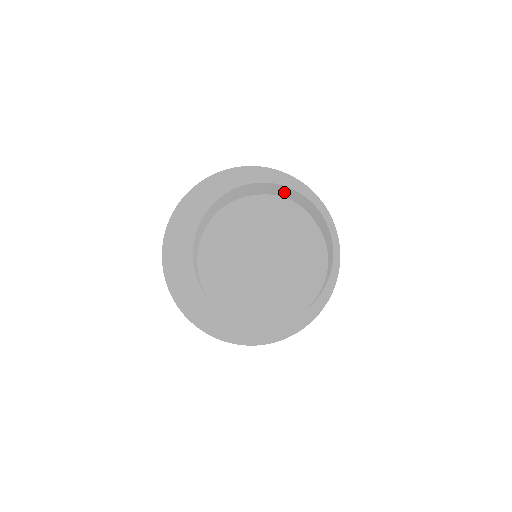
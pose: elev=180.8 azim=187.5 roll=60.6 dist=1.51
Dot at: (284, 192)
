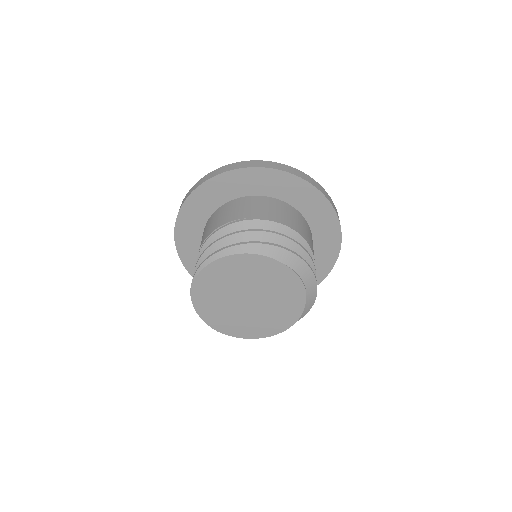
Dot at: (304, 272)
